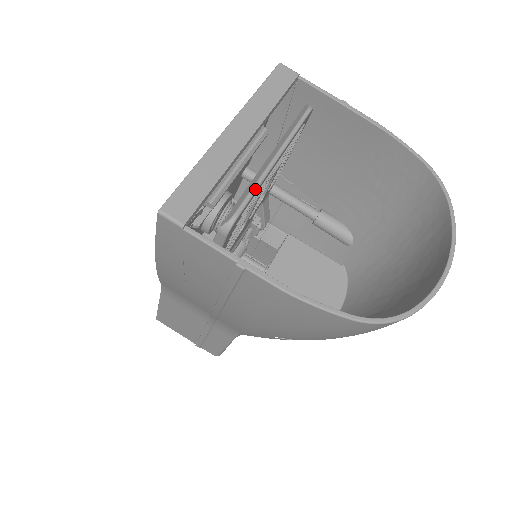
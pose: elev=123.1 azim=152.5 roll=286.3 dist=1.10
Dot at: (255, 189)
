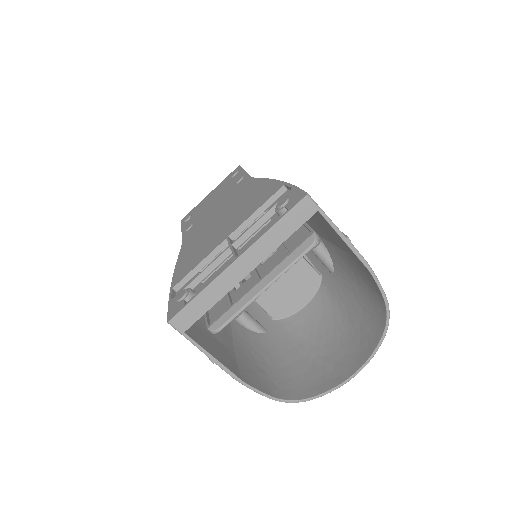
Dot at: occluded
